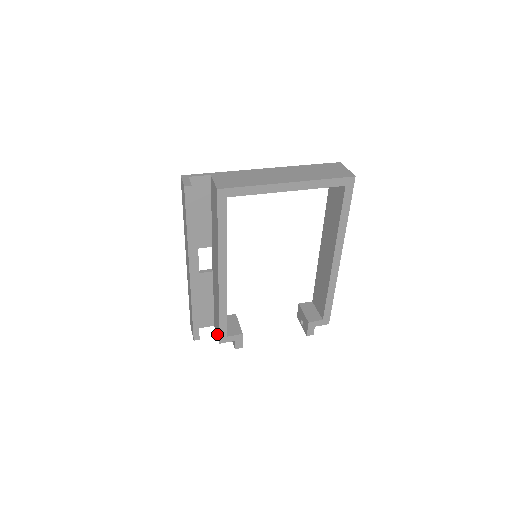
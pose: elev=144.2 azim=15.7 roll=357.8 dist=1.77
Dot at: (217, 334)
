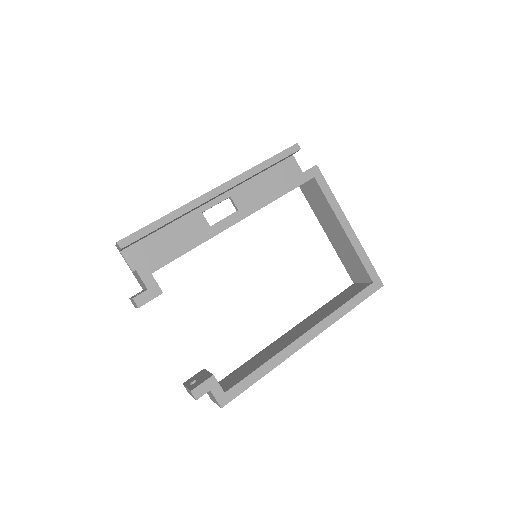
Dot at: occluded
